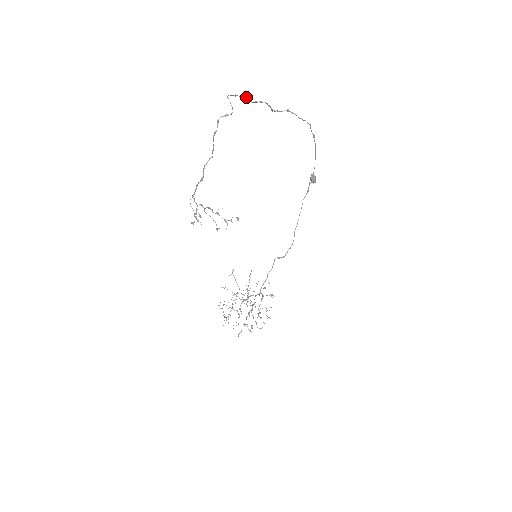
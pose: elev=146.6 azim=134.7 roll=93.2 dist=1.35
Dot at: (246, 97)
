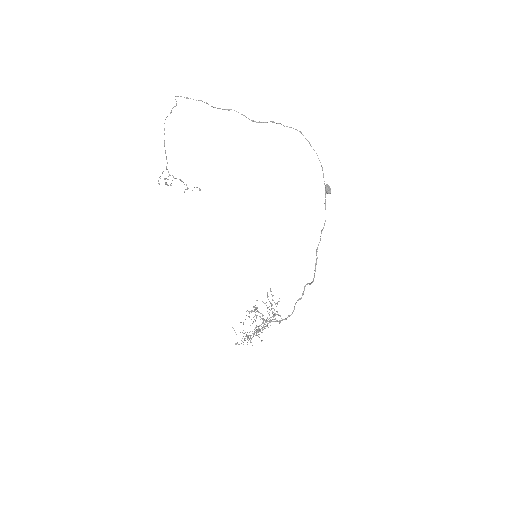
Dot at: occluded
